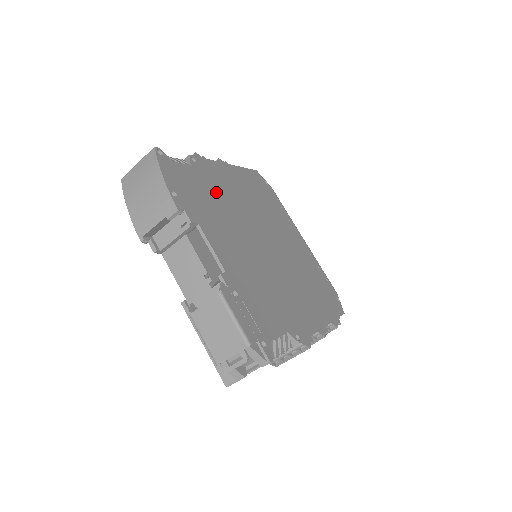
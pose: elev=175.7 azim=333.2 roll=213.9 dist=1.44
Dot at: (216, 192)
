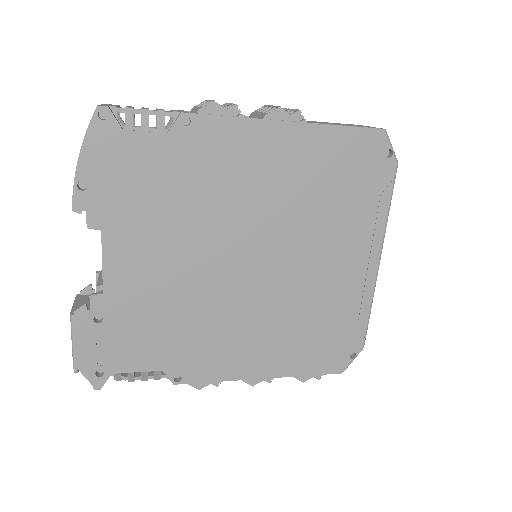
Dot at: (194, 180)
